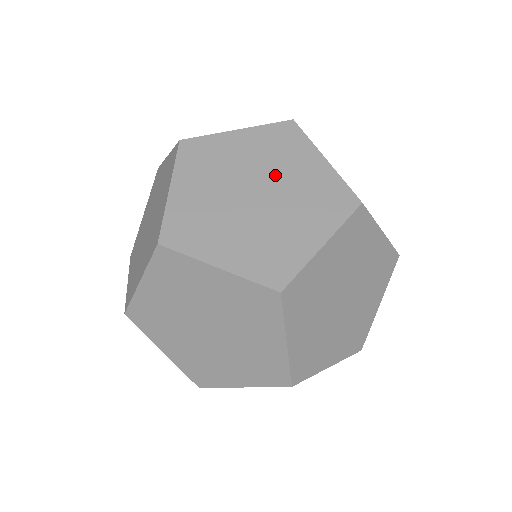
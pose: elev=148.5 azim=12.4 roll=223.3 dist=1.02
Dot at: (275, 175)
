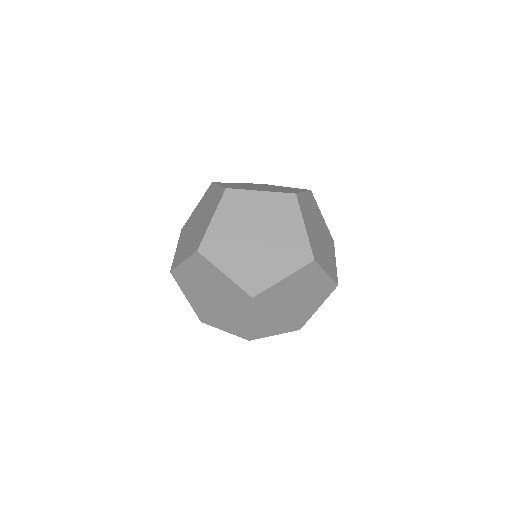
Dot at: (273, 228)
